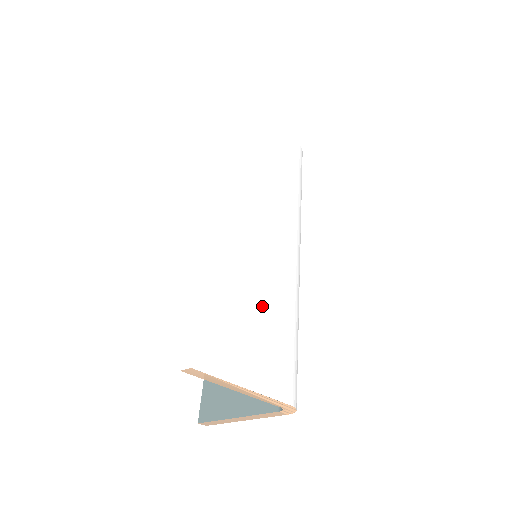
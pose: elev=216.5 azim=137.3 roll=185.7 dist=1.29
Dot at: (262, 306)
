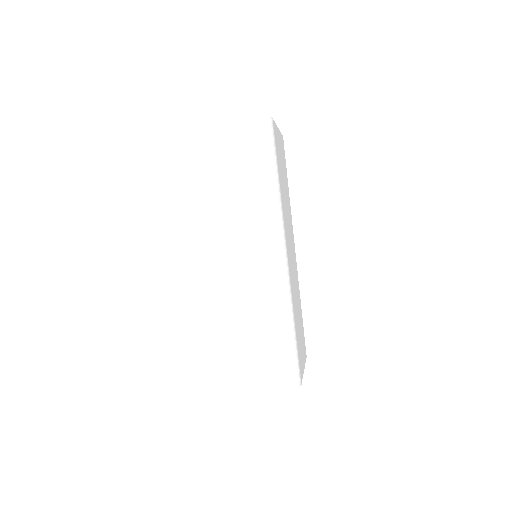
Dot at: (235, 331)
